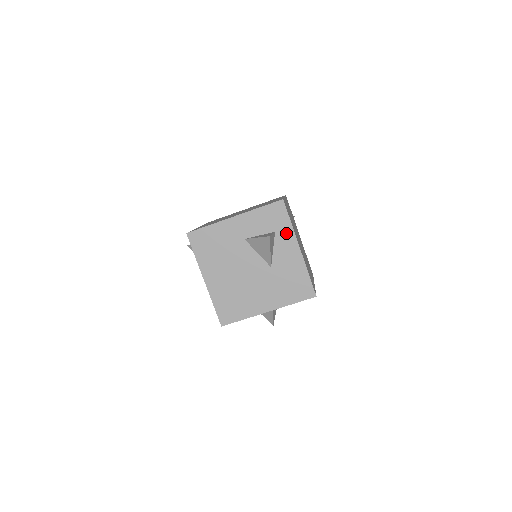
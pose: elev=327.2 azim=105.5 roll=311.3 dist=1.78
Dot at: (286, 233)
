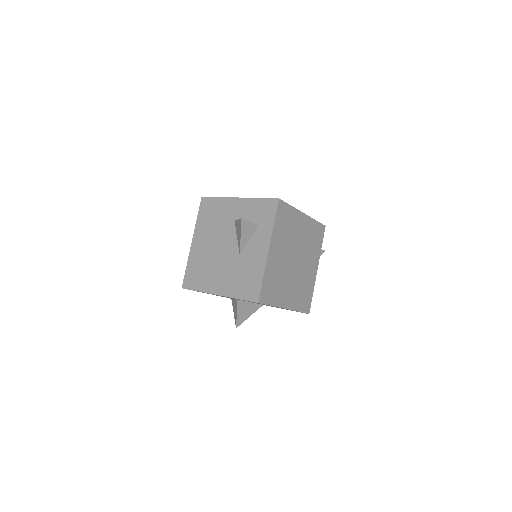
Dot at: (266, 230)
